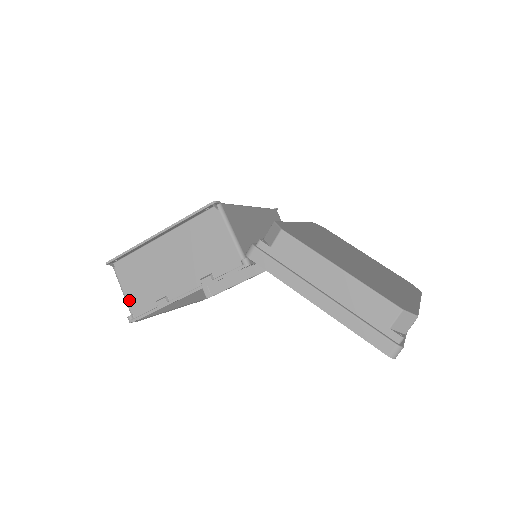
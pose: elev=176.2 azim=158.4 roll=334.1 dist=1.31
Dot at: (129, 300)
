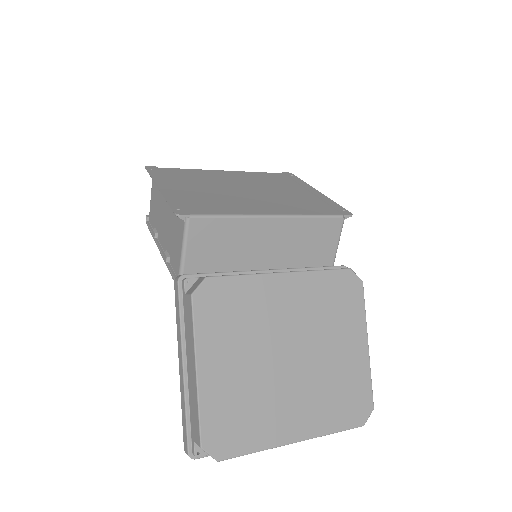
Dot at: (150, 206)
